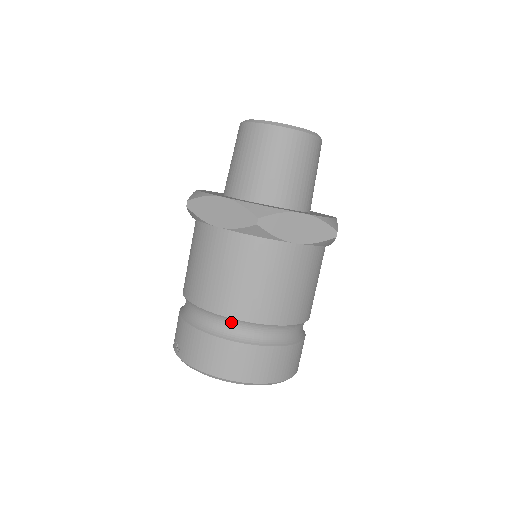
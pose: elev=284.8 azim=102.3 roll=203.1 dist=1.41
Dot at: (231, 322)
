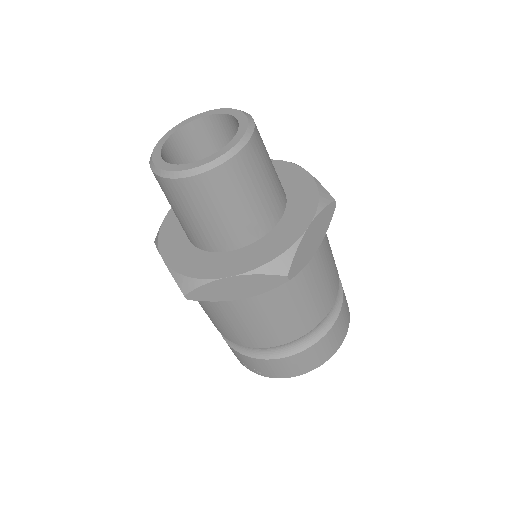
Dot at: (300, 337)
